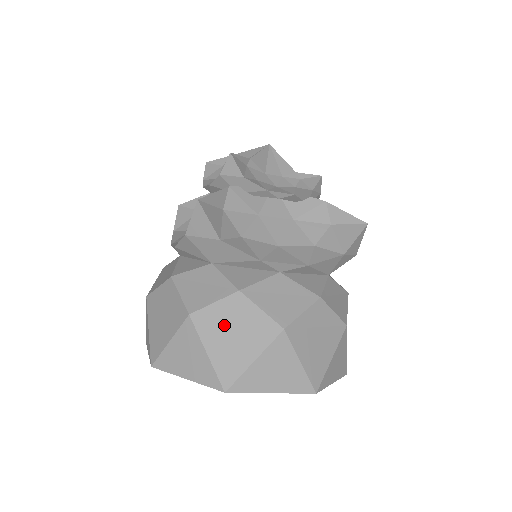
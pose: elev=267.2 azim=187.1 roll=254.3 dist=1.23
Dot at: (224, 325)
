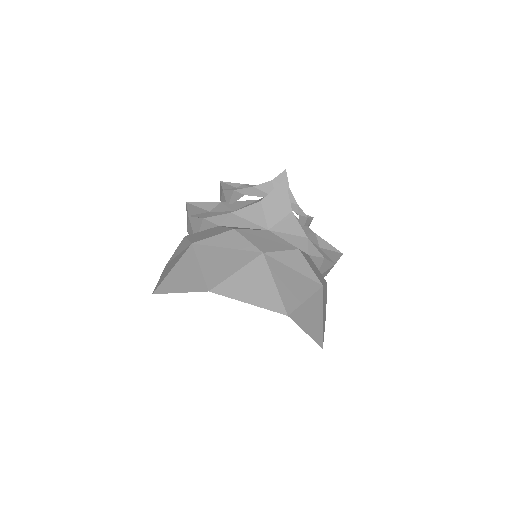
Dot at: (287, 269)
